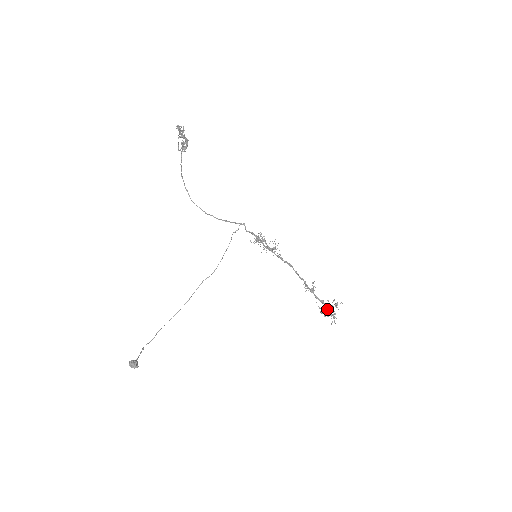
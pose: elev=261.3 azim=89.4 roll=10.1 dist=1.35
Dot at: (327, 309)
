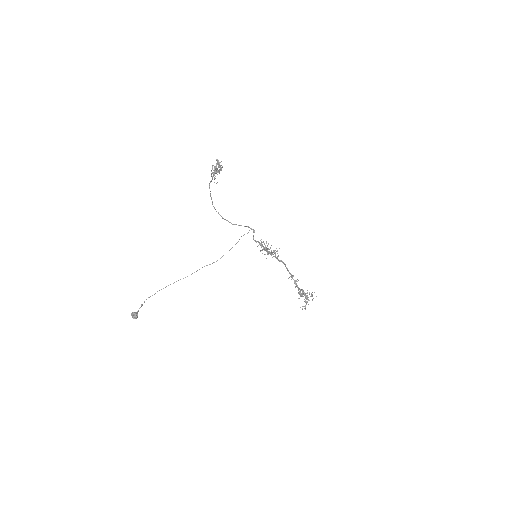
Dot at: occluded
